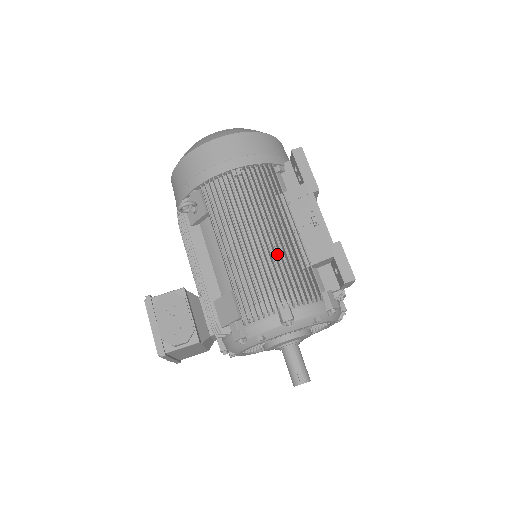
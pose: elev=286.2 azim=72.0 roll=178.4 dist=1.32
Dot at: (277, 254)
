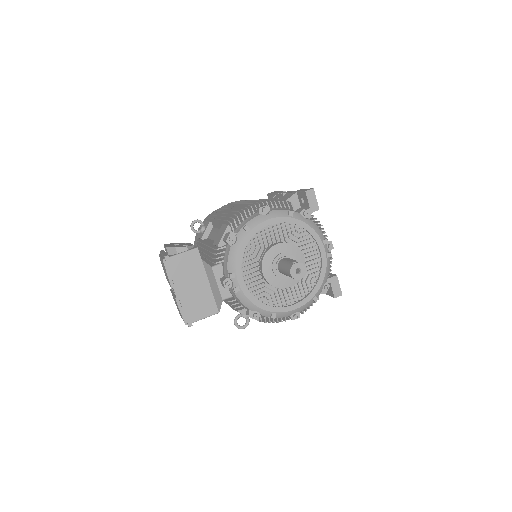
Dot at: occluded
